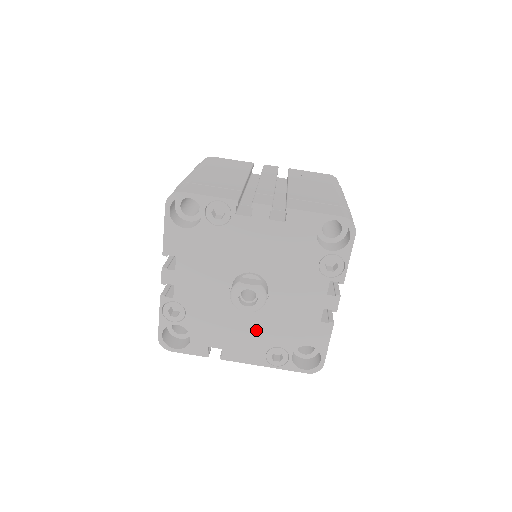
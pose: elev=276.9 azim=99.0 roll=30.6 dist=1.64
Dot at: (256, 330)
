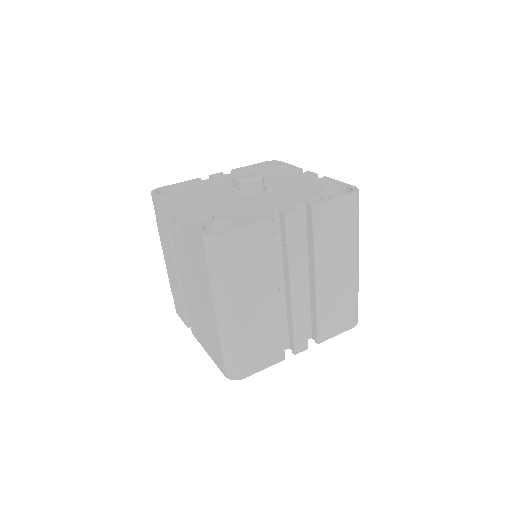
Dot at: (217, 203)
